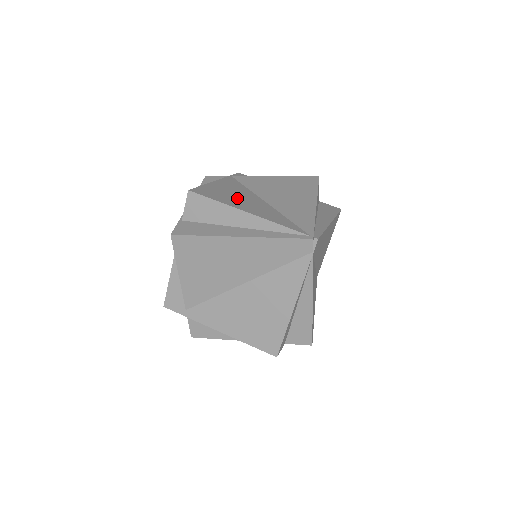
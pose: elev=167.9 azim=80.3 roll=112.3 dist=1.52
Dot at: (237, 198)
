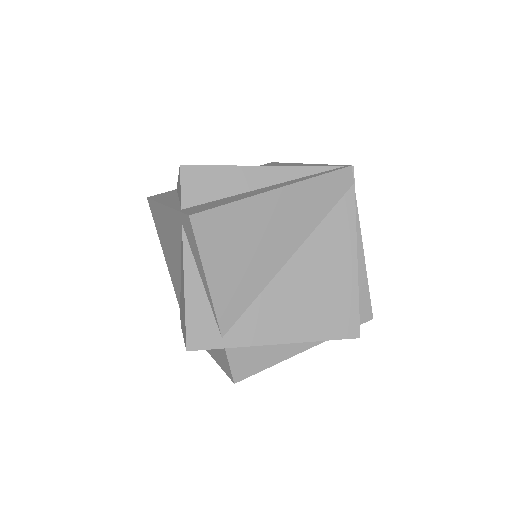
Dot at: occluded
